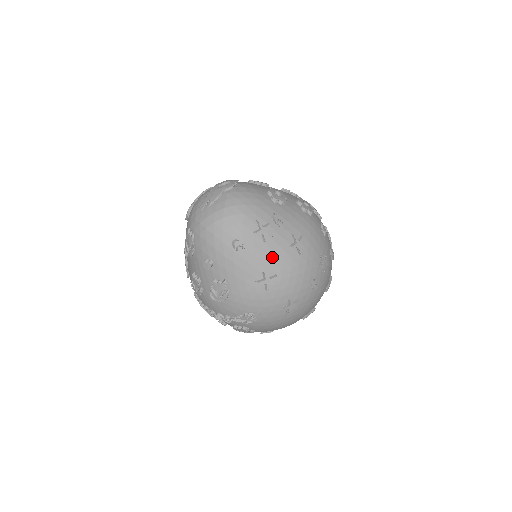
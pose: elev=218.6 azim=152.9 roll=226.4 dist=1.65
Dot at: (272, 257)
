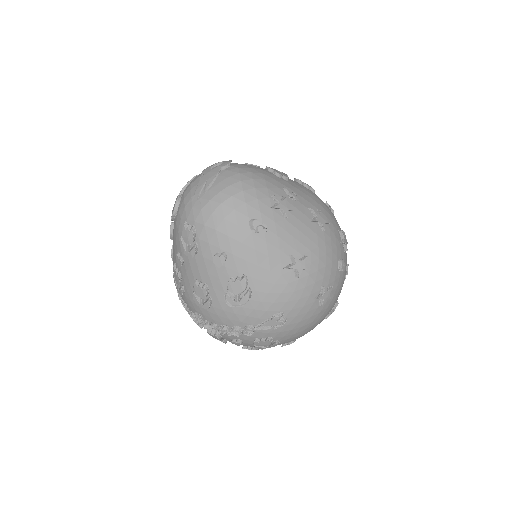
Dot at: (297, 235)
